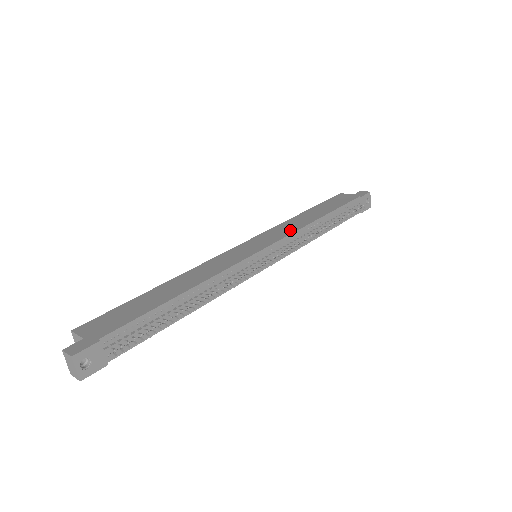
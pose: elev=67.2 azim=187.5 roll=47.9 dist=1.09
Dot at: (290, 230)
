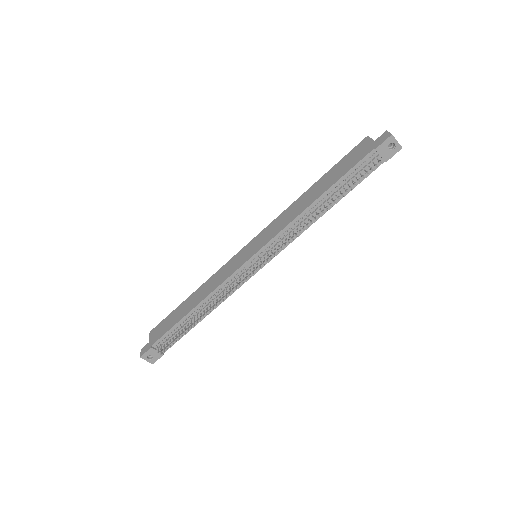
Dot at: (281, 226)
